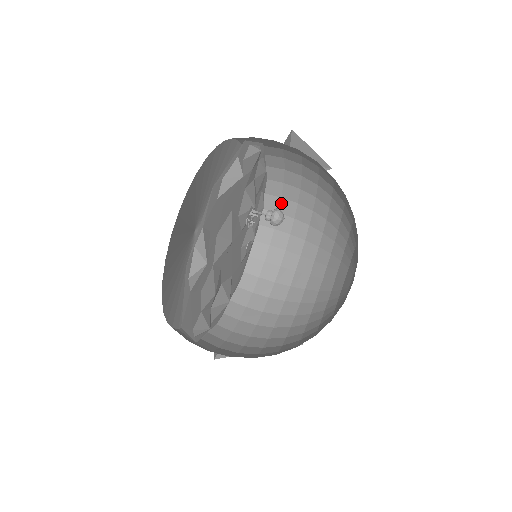
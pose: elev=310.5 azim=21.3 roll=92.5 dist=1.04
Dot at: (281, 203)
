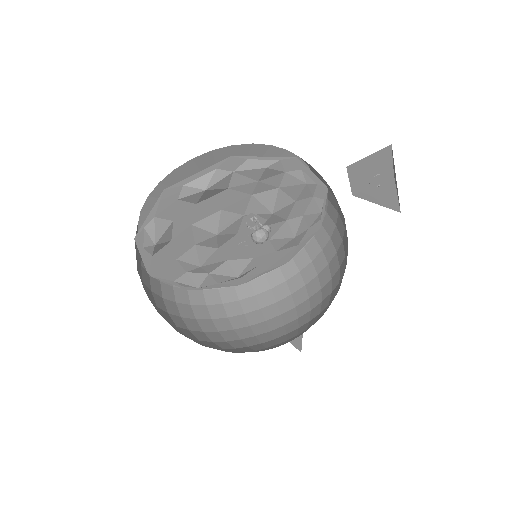
Dot at: (338, 218)
